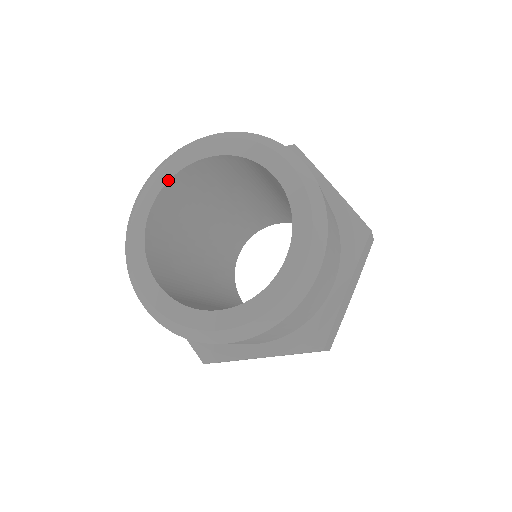
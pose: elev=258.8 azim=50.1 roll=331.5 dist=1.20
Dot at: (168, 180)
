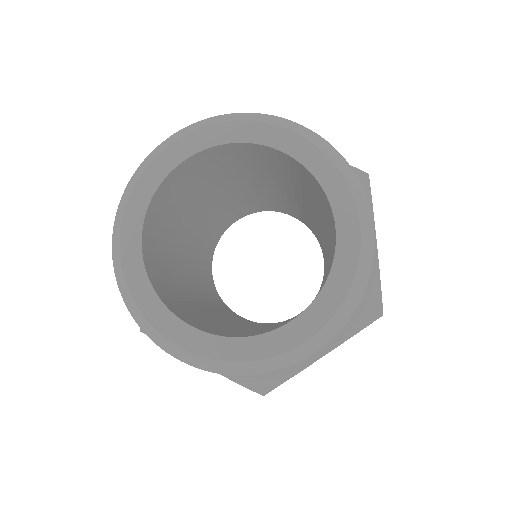
Dot at: (220, 144)
